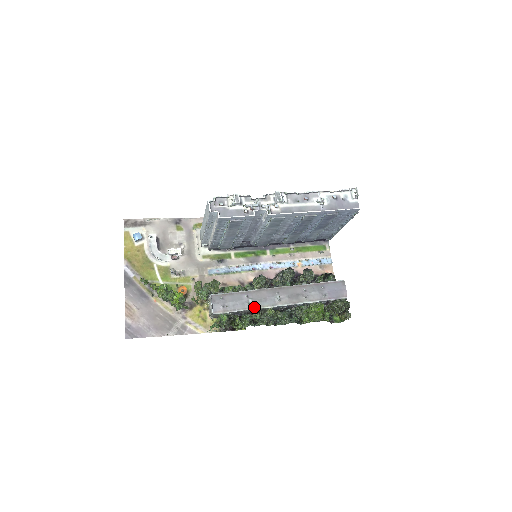
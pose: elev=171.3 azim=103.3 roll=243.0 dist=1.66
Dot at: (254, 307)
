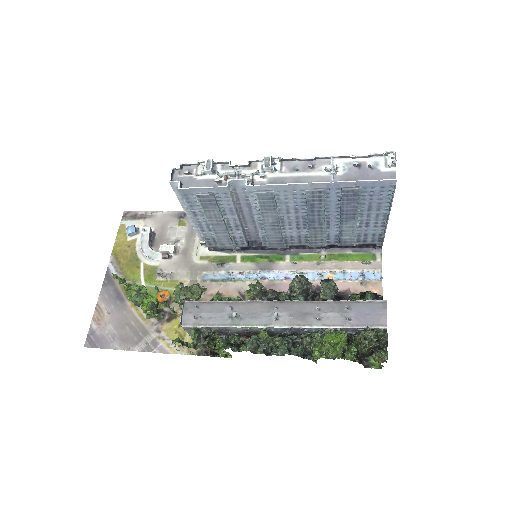
Dot at: (238, 324)
